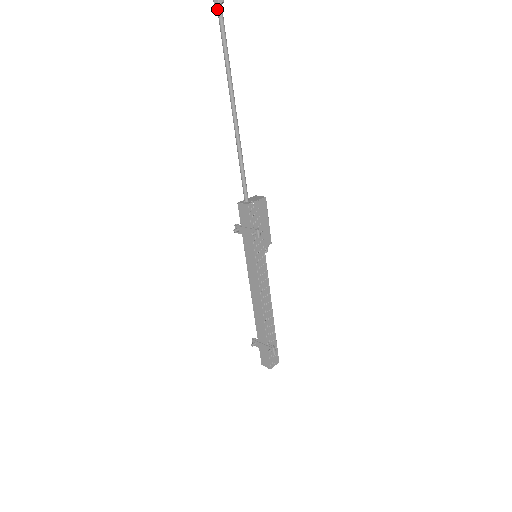
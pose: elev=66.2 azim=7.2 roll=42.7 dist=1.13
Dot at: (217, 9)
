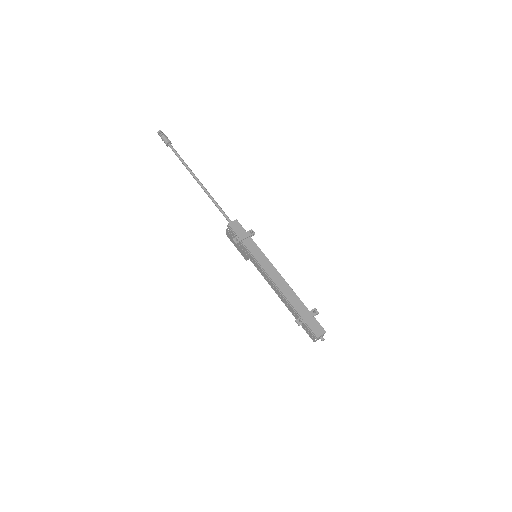
Dot at: (170, 145)
